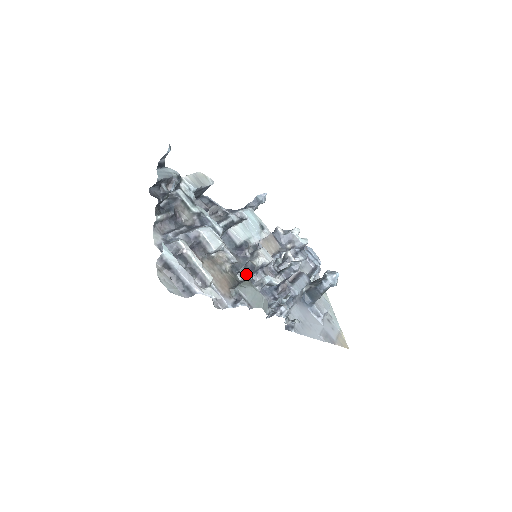
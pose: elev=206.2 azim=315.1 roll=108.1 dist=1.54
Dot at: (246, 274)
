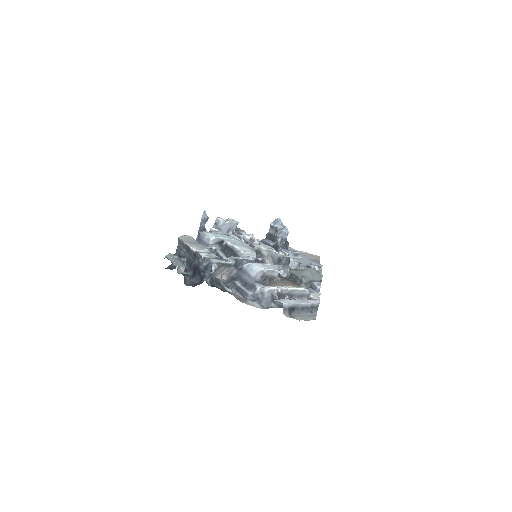
Dot at: (286, 269)
